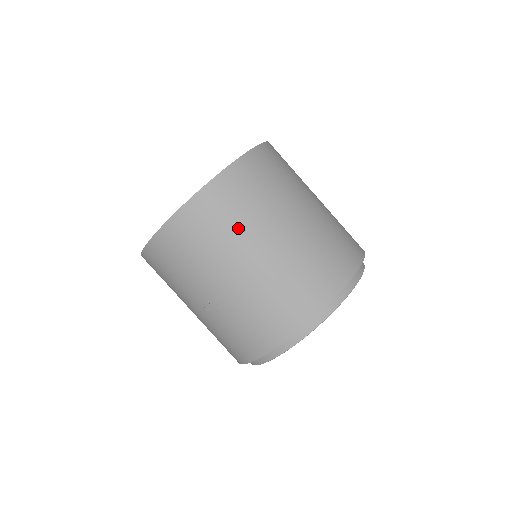
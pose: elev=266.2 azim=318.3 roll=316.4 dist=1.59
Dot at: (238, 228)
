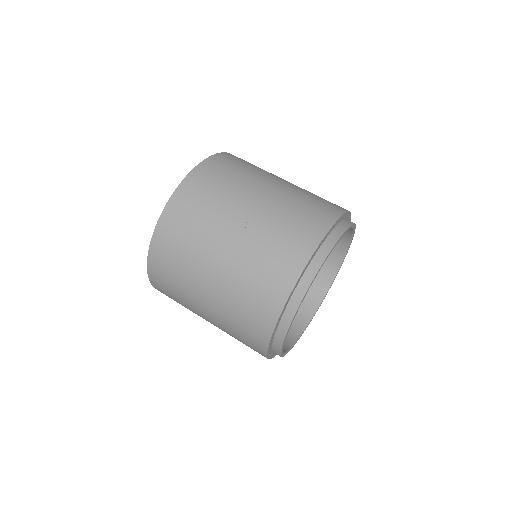
Dot at: (257, 170)
